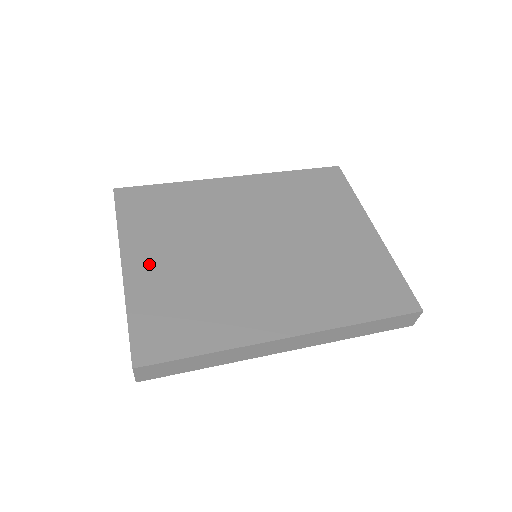
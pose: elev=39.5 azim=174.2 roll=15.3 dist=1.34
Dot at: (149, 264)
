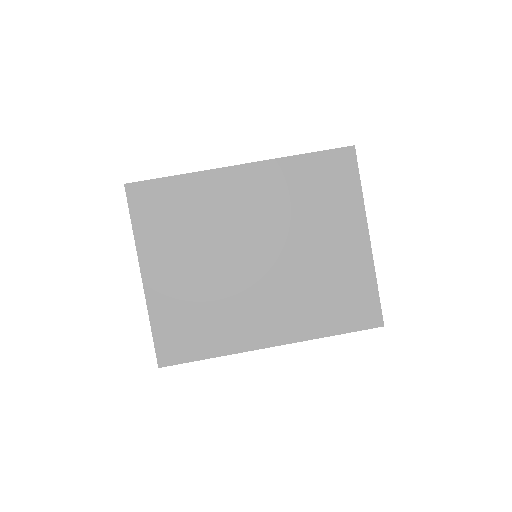
Dot at: (164, 276)
